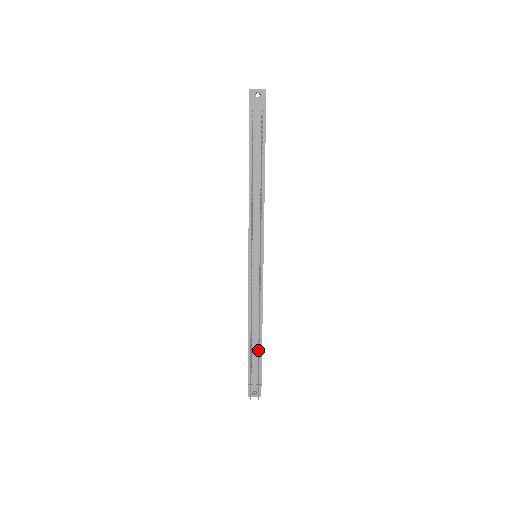
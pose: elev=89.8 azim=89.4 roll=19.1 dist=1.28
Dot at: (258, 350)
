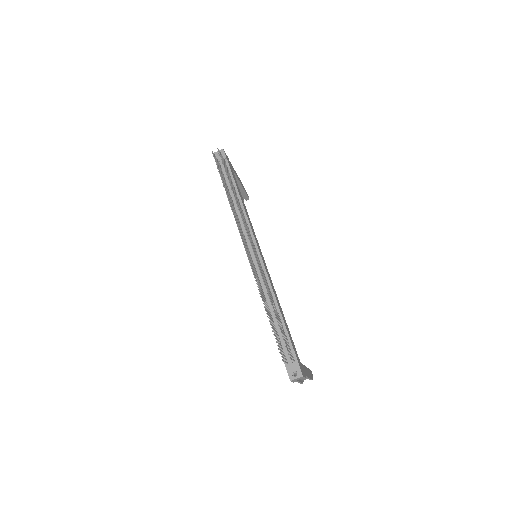
Dot at: (276, 316)
